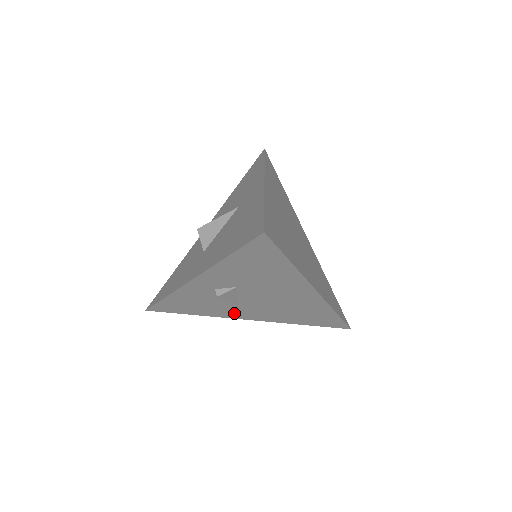
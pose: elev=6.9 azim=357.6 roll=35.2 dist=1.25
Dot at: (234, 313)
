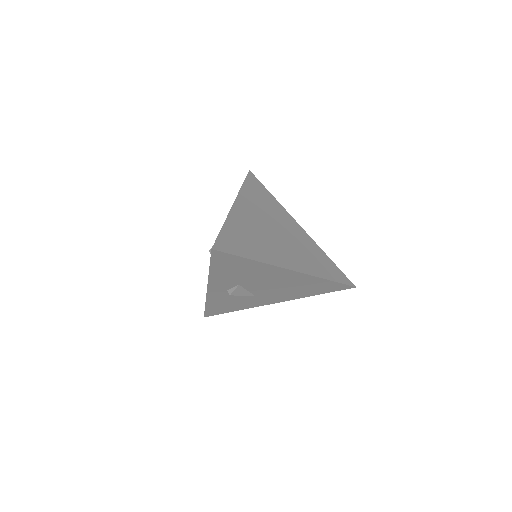
Dot at: (260, 302)
